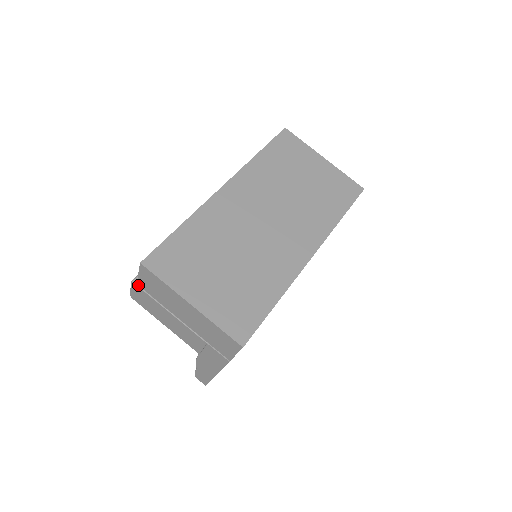
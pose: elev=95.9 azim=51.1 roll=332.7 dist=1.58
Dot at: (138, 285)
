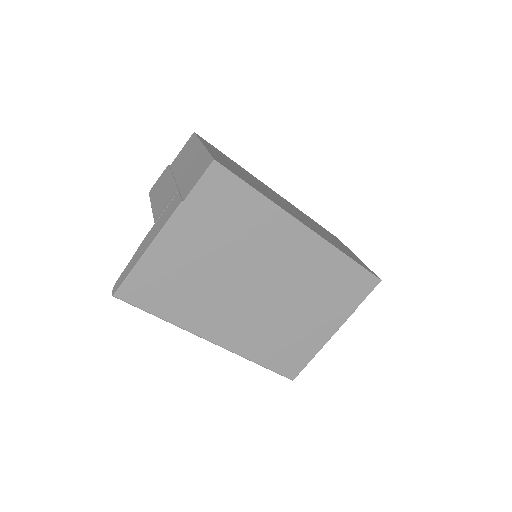
Dot at: (170, 166)
